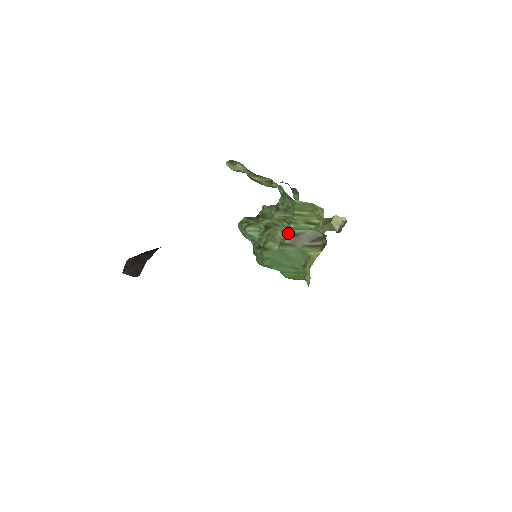
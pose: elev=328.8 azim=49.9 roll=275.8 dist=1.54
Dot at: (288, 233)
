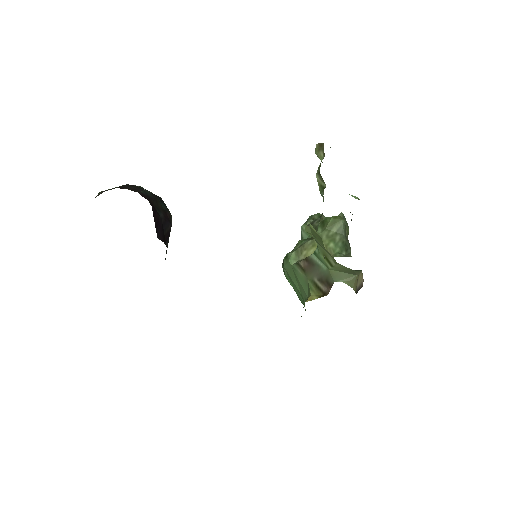
Dot at: occluded
